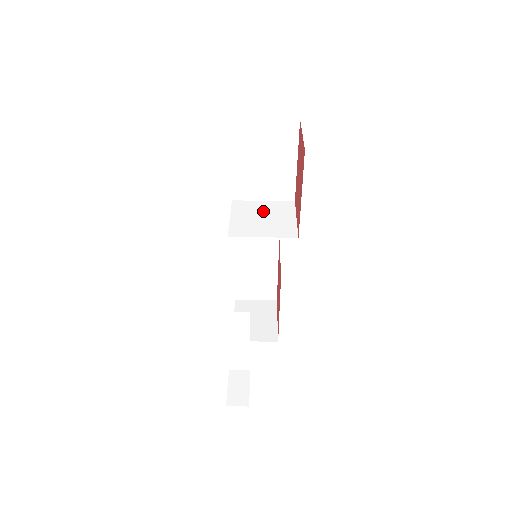
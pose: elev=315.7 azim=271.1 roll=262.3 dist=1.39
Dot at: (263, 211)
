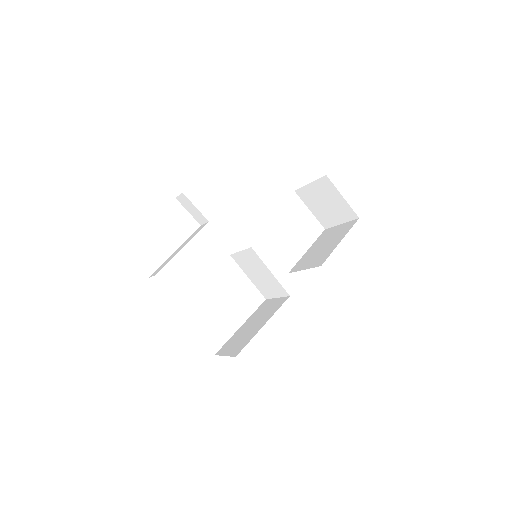
Dot at: occluded
